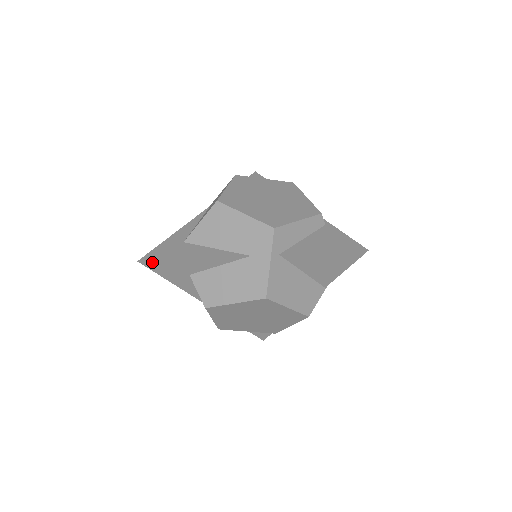
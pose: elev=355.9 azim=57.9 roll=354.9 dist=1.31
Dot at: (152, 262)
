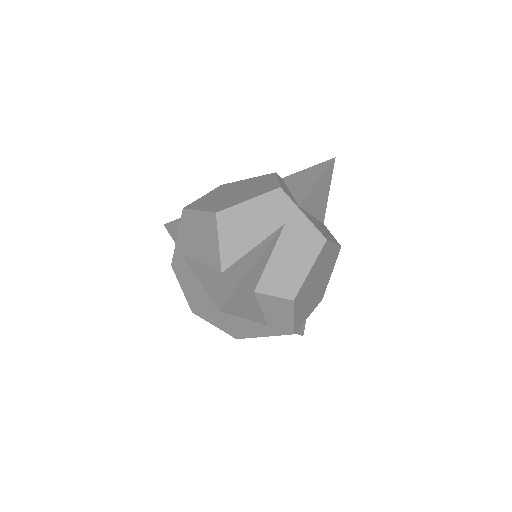
Dot at: (228, 300)
